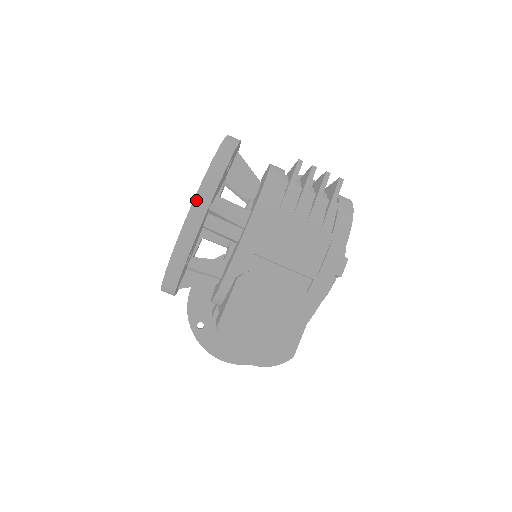
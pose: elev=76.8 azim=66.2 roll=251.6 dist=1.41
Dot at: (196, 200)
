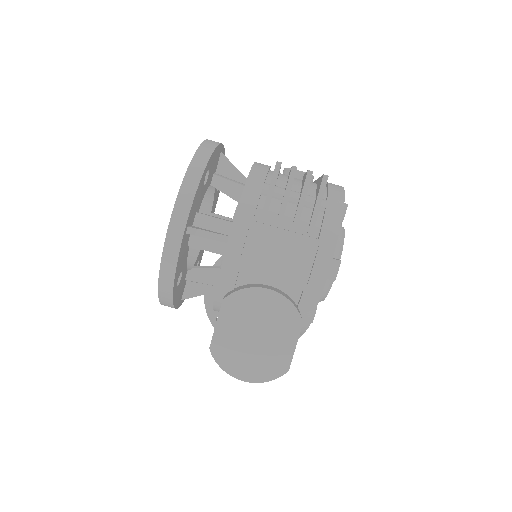
Dot at: (170, 228)
